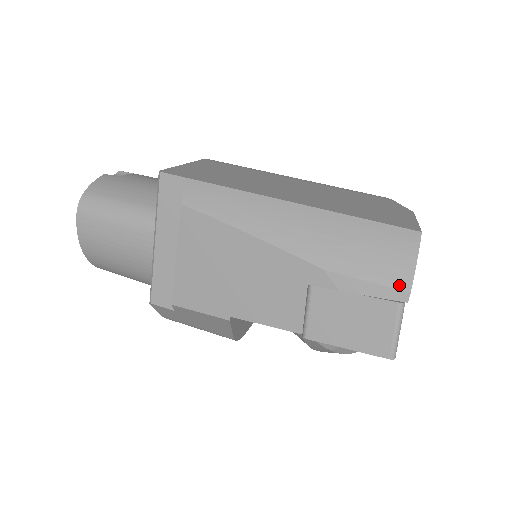
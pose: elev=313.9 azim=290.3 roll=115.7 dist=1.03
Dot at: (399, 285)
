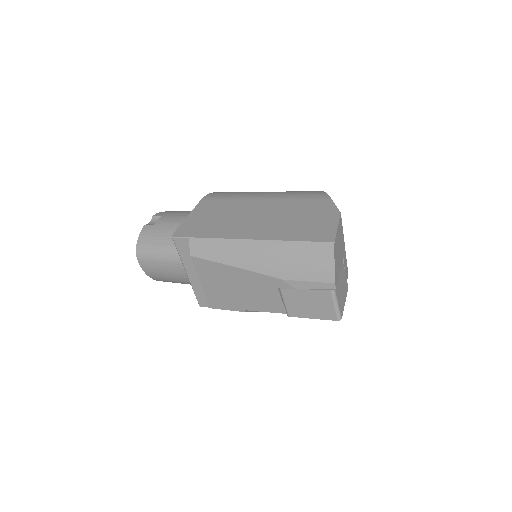
Dot at: (327, 280)
